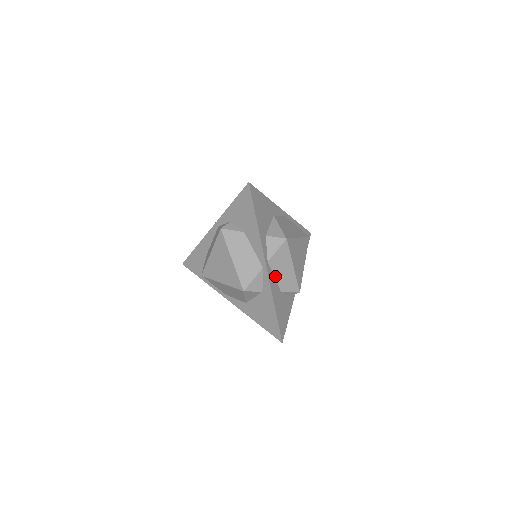
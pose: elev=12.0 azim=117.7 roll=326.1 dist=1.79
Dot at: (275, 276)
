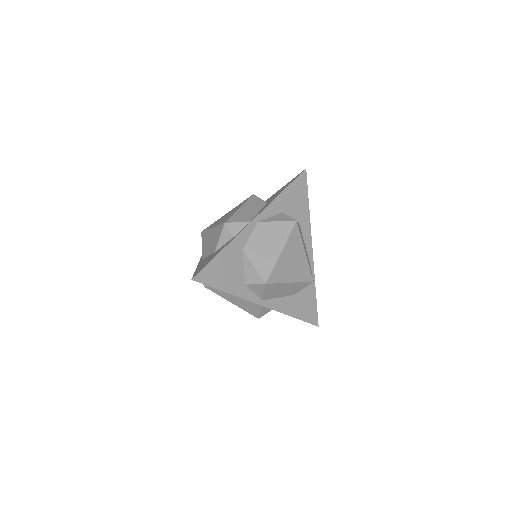
Dot at: (278, 297)
